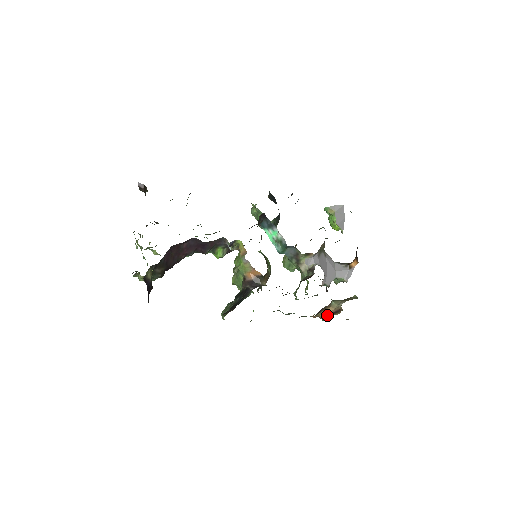
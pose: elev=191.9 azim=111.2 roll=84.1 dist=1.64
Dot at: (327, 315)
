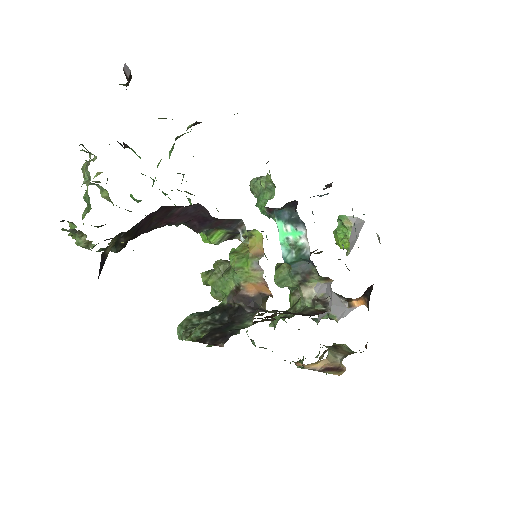
Dot at: (317, 368)
